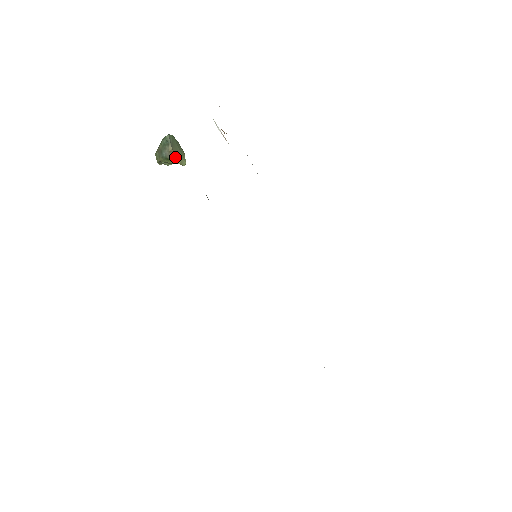
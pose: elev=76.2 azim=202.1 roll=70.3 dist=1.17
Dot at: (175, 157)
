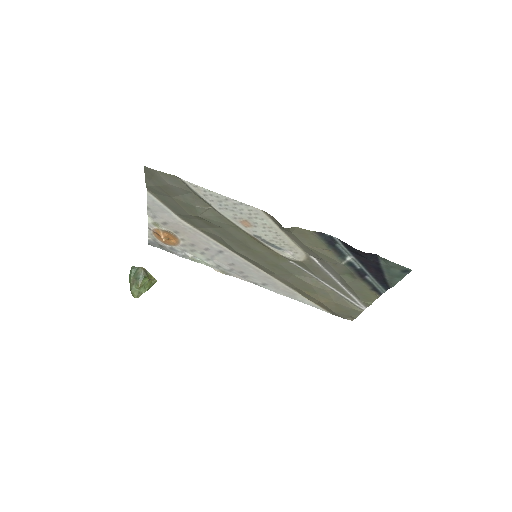
Dot at: (148, 275)
